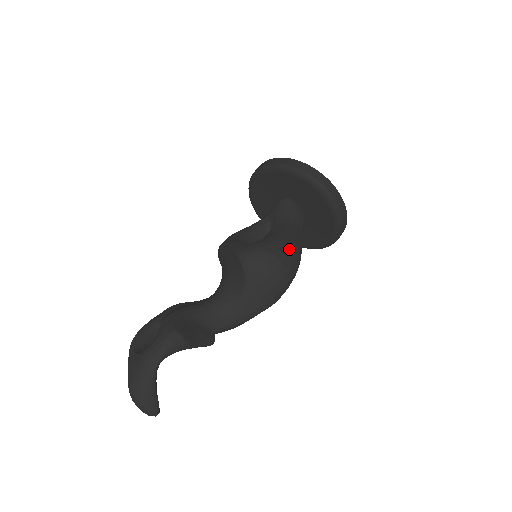
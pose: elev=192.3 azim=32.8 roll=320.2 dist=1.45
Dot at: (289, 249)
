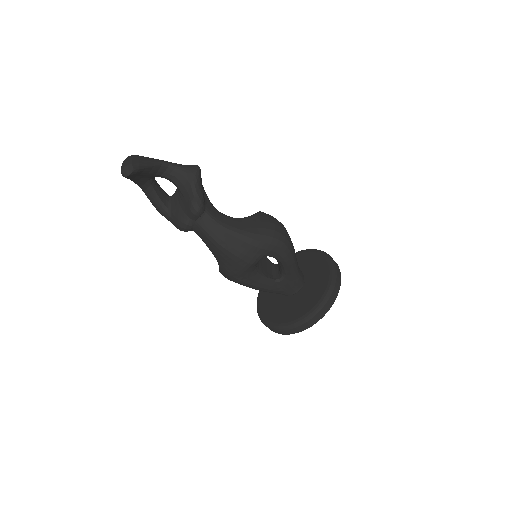
Dot at: occluded
